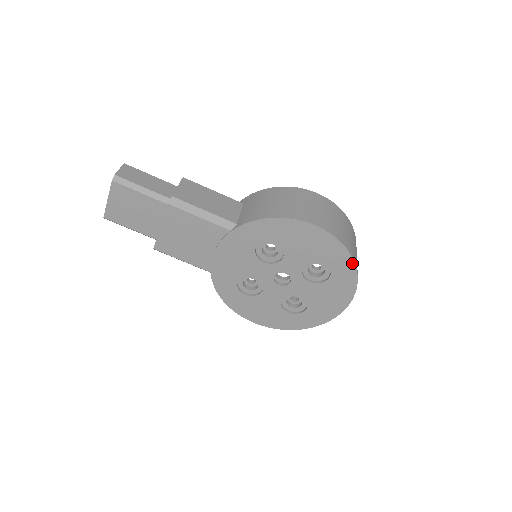
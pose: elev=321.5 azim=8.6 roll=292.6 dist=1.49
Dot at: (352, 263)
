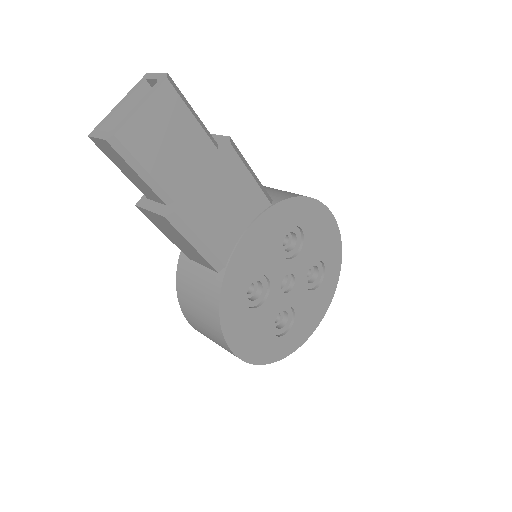
Dot at: (339, 266)
